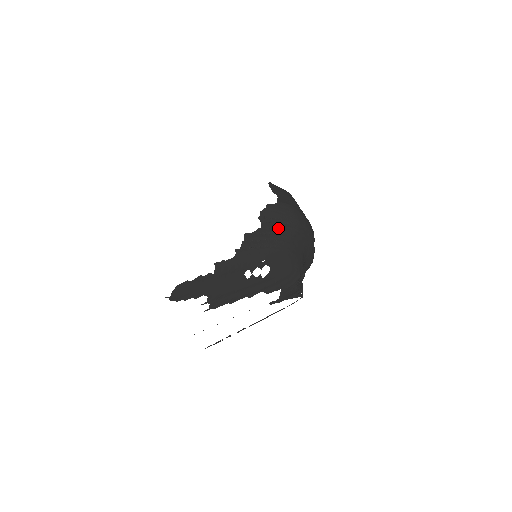
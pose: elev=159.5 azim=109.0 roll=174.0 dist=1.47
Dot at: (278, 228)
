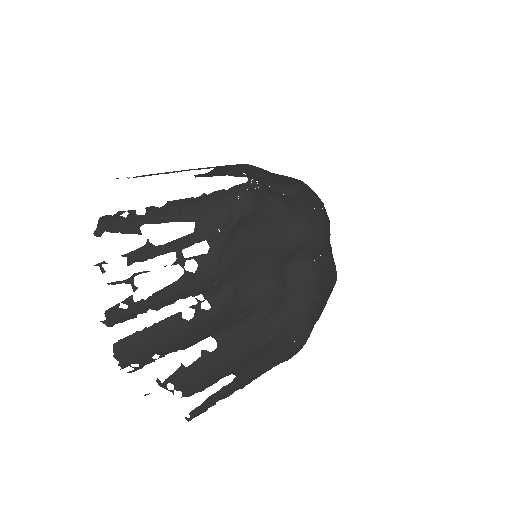
Dot at: occluded
